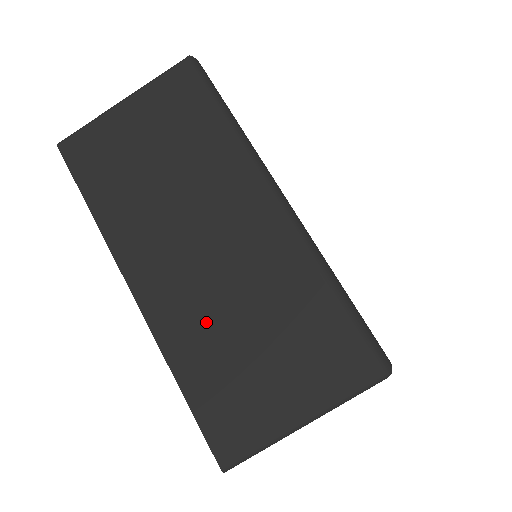
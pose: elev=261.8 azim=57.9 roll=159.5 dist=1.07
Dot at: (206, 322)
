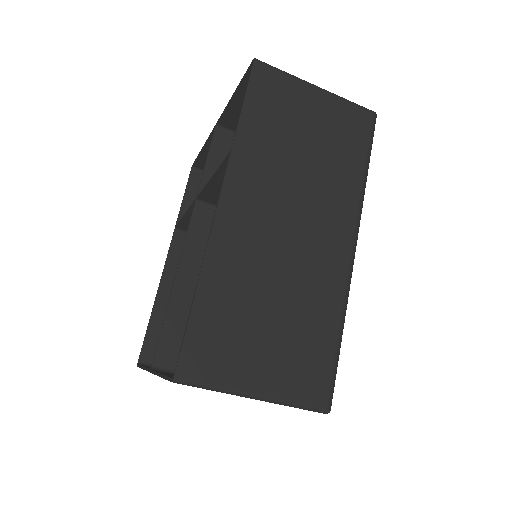
Dot at: (250, 273)
